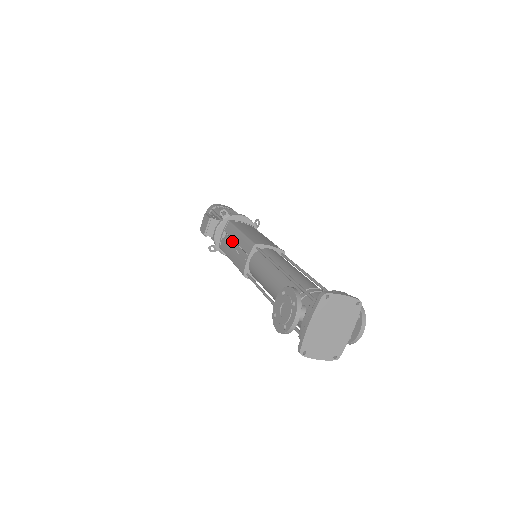
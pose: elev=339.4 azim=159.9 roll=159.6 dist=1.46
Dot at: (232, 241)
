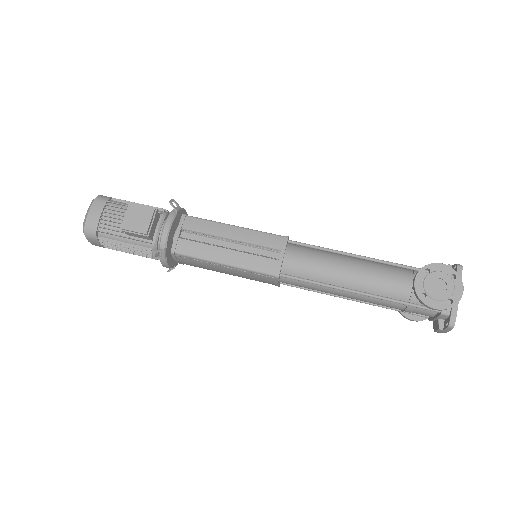
Dot at: (211, 240)
